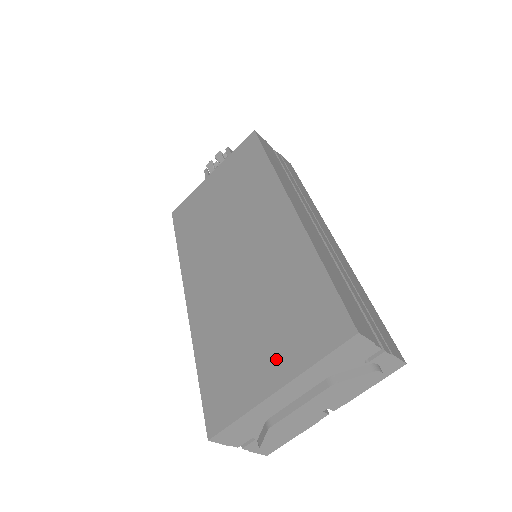
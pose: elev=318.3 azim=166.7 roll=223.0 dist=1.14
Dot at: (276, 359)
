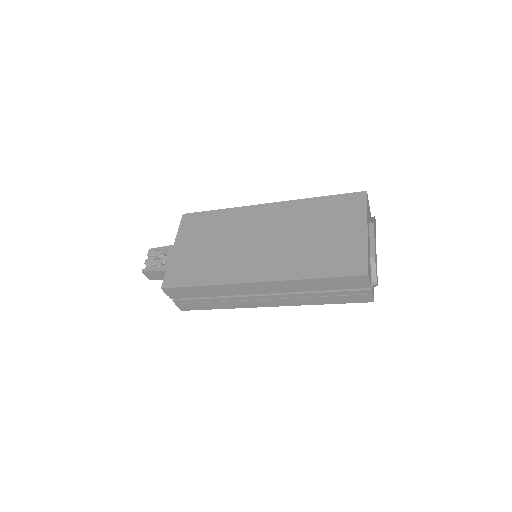
Dot at: (351, 227)
